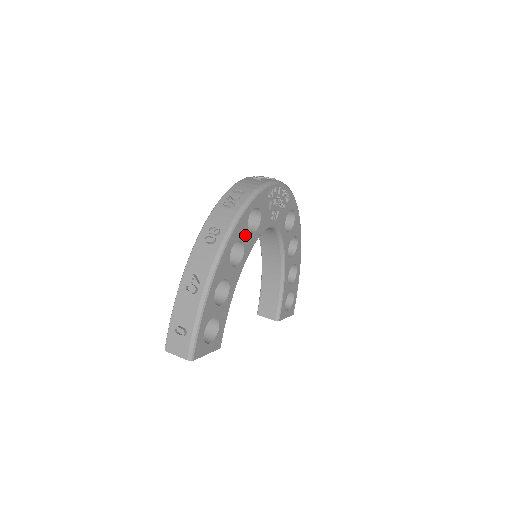
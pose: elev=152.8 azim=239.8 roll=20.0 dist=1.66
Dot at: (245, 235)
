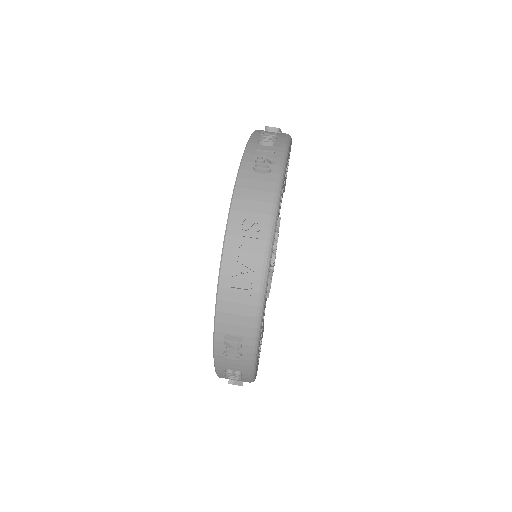
Dot at: occluded
